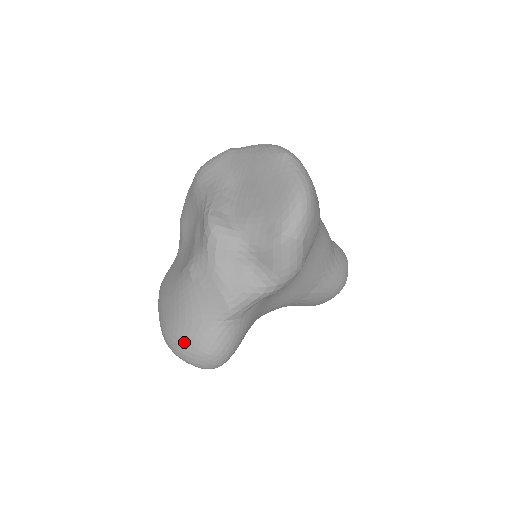
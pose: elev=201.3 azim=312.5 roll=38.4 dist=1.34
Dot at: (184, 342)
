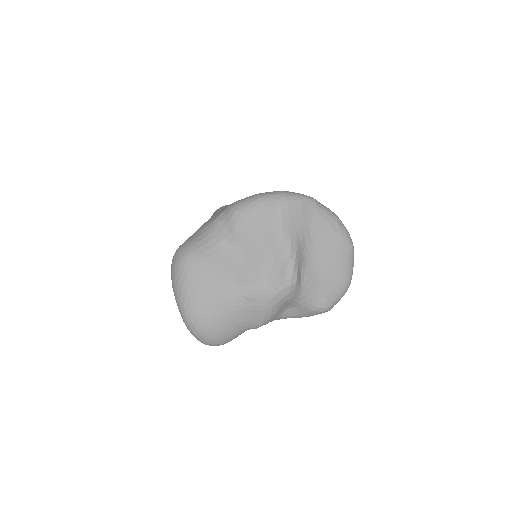
Dot at: (213, 334)
